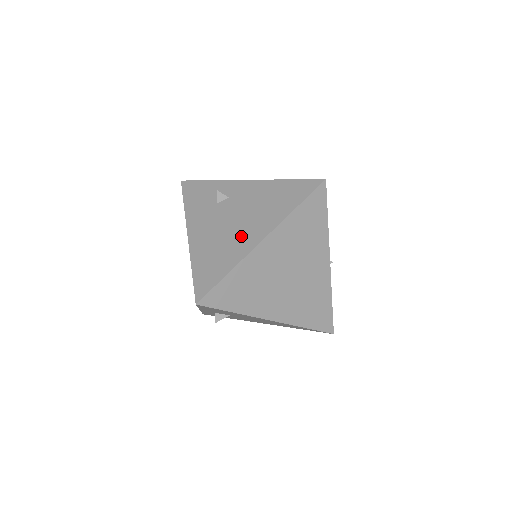
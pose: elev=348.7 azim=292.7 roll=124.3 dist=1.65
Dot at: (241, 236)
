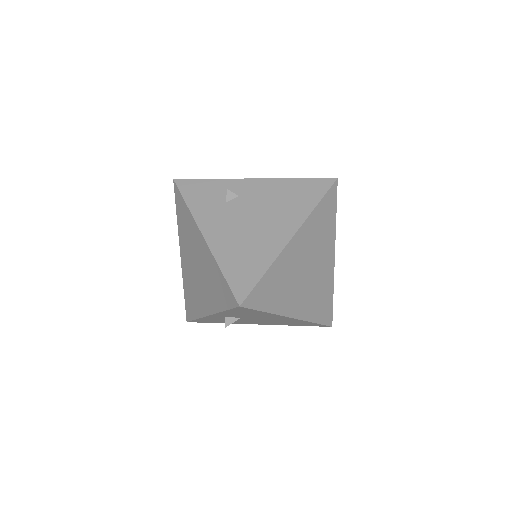
Dot at: (267, 234)
